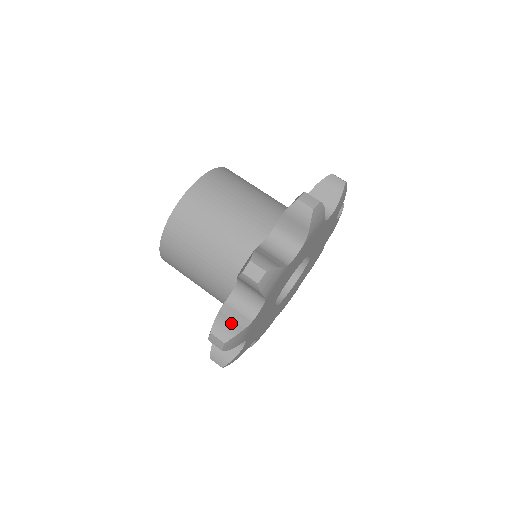
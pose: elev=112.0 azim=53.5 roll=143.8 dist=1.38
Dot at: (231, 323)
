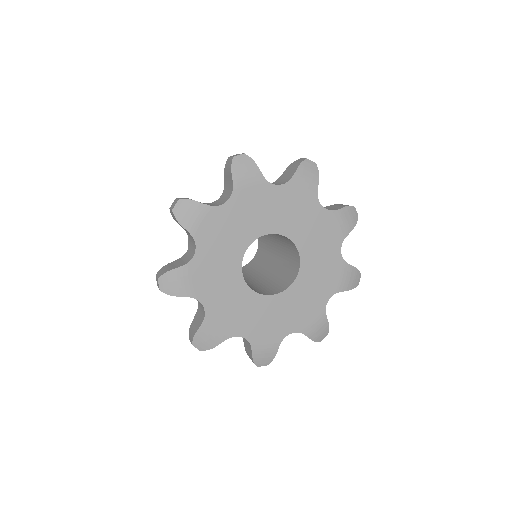
Dot at: occluded
